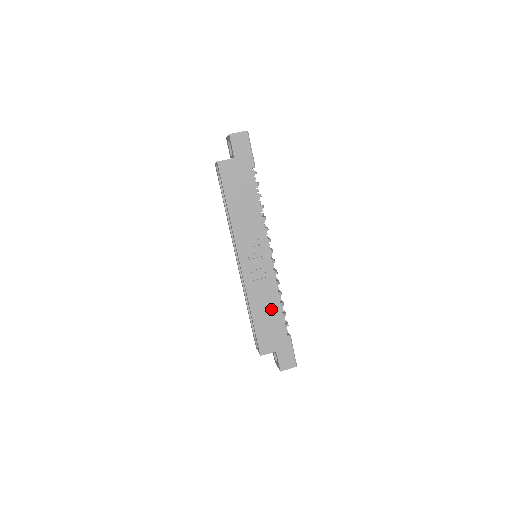
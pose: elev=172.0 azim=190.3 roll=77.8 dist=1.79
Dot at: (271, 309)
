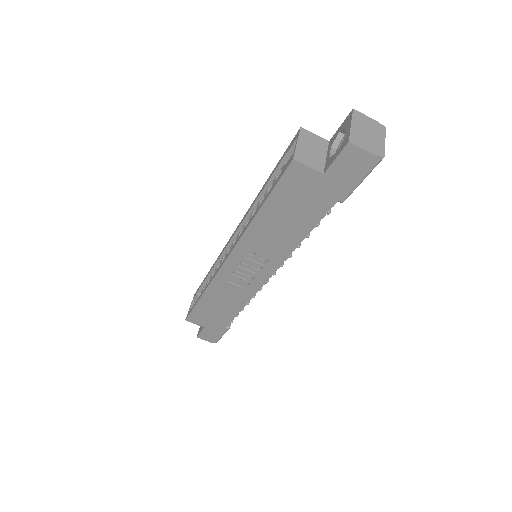
Dot at: (227, 307)
